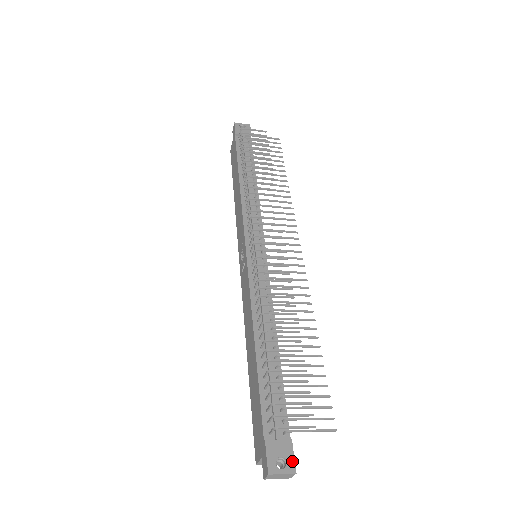
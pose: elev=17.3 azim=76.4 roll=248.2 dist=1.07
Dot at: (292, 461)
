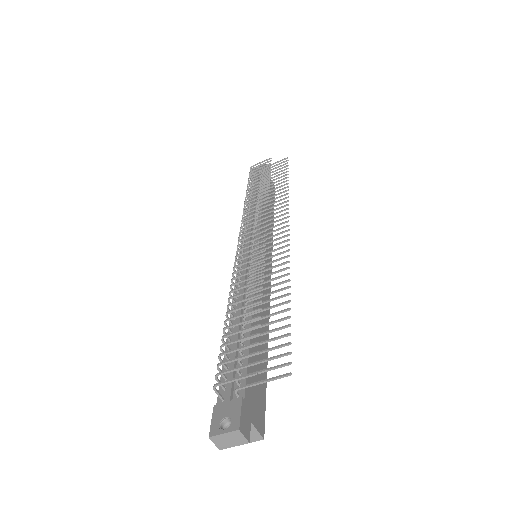
Dot at: (237, 418)
